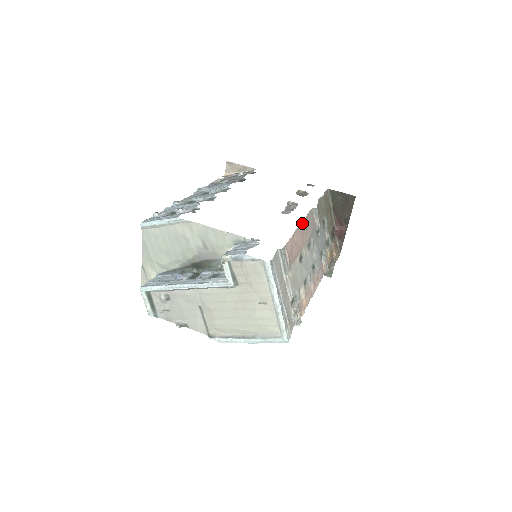
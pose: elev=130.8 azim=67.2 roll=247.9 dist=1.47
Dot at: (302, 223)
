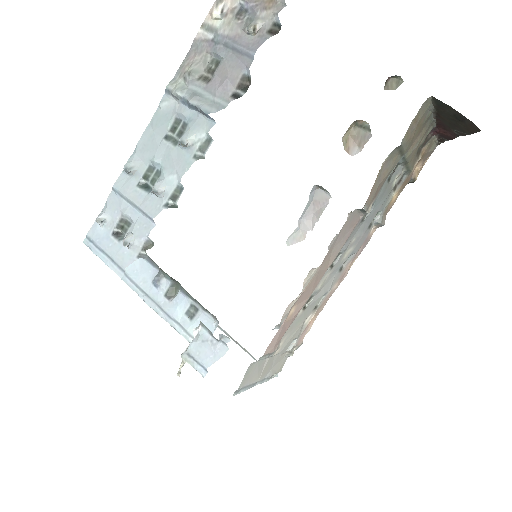
Dot at: (314, 275)
